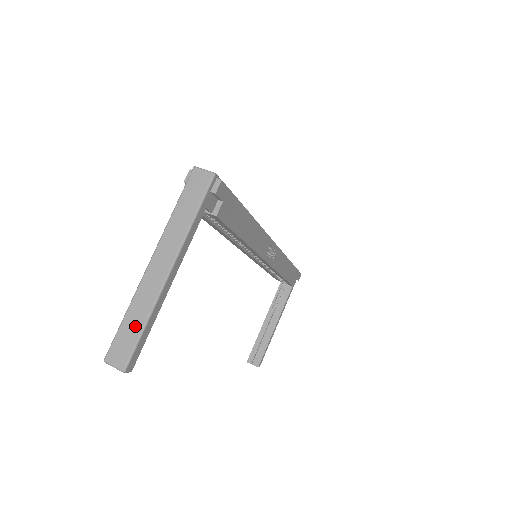
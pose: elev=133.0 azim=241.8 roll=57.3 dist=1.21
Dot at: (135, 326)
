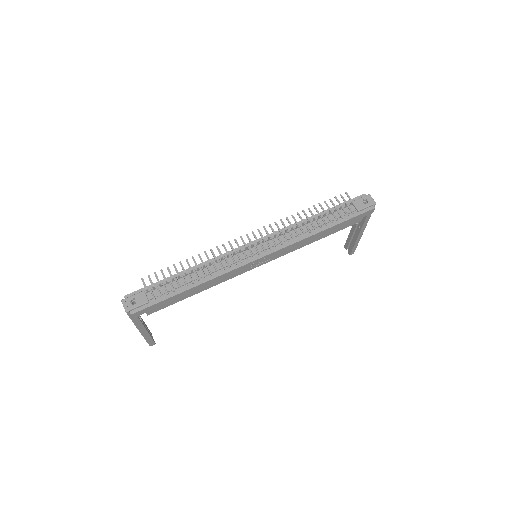
Dot at: occluded
